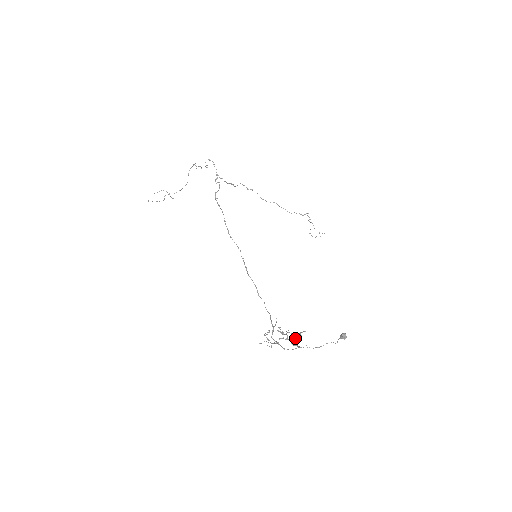
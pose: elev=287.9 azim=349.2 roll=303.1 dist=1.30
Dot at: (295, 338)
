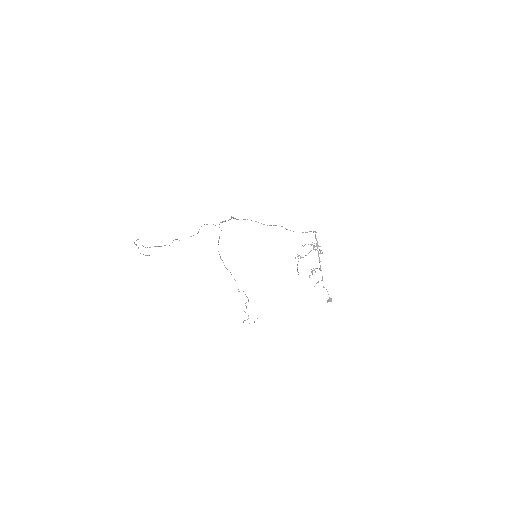
Dot at: (311, 272)
